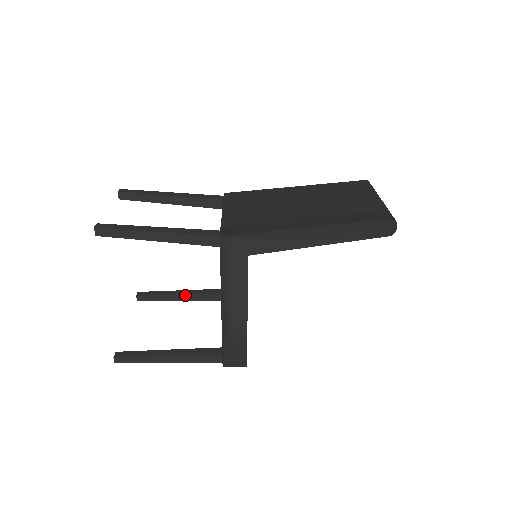
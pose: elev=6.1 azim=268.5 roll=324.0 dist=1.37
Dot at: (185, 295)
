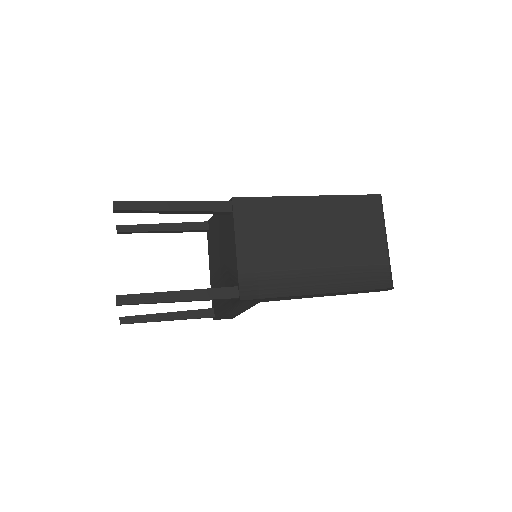
Dot at: (168, 231)
